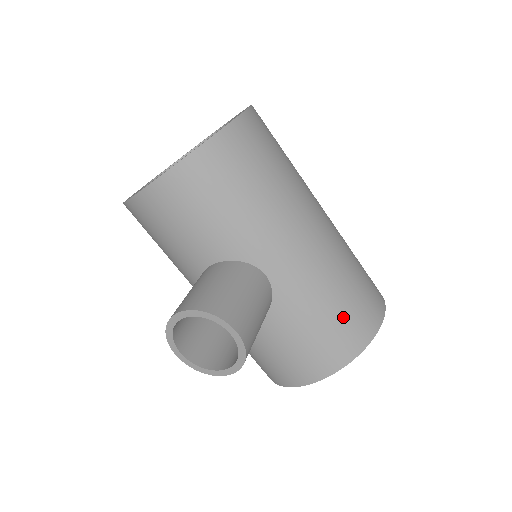
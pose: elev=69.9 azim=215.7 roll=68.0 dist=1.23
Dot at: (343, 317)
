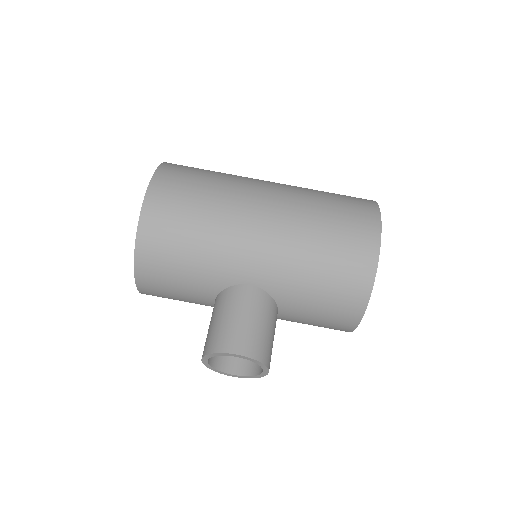
Dot at: (335, 269)
